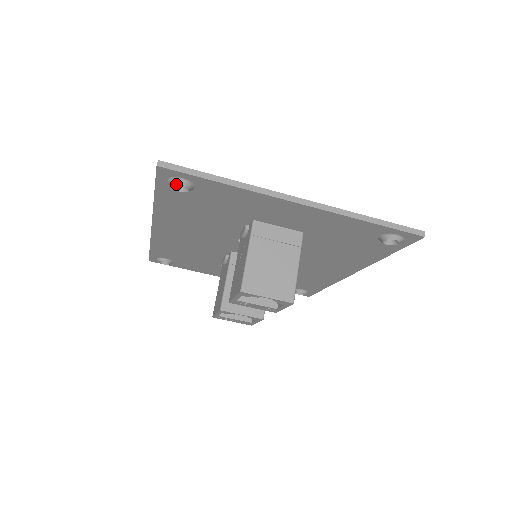
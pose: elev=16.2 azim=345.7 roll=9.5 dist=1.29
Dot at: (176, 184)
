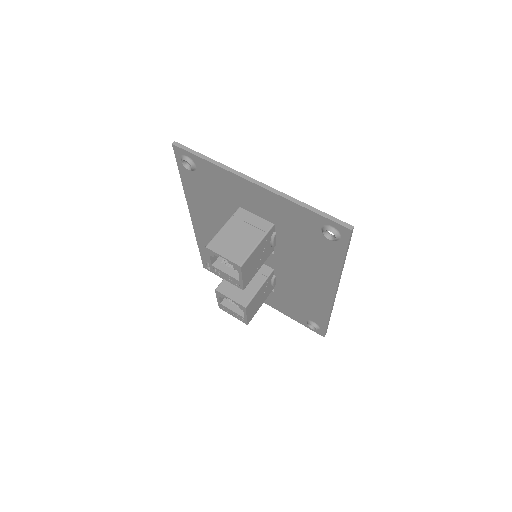
Dot at: (187, 164)
